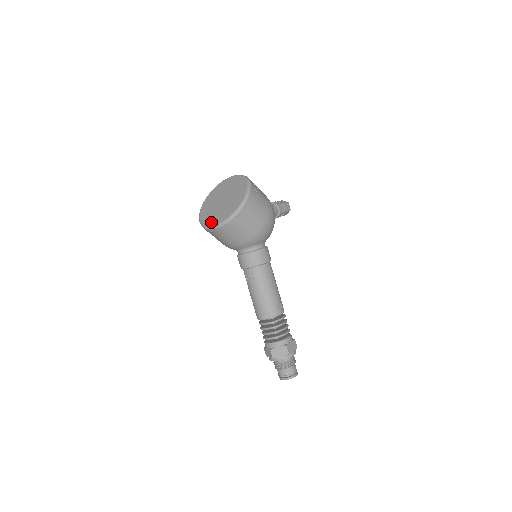
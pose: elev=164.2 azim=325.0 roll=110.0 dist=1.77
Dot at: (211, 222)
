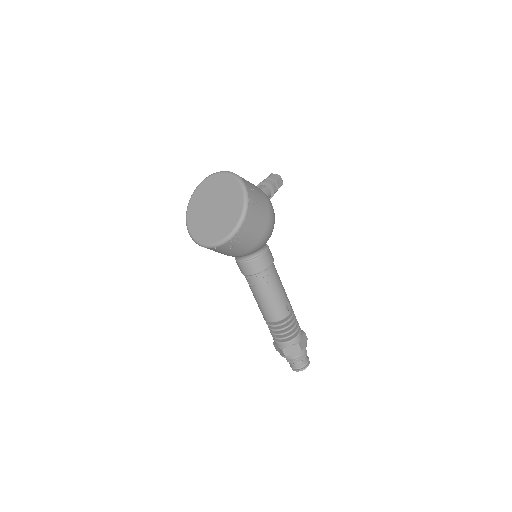
Dot at: (205, 239)
